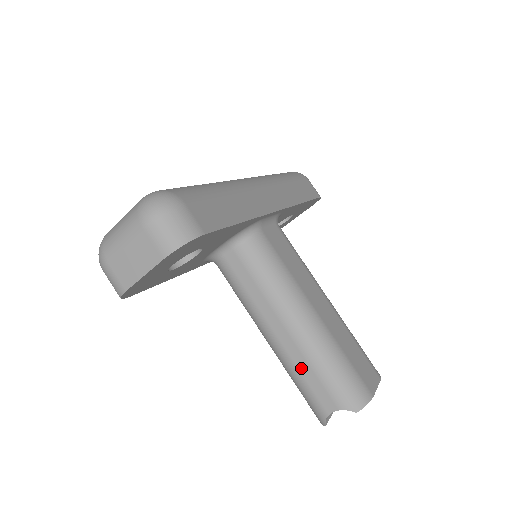
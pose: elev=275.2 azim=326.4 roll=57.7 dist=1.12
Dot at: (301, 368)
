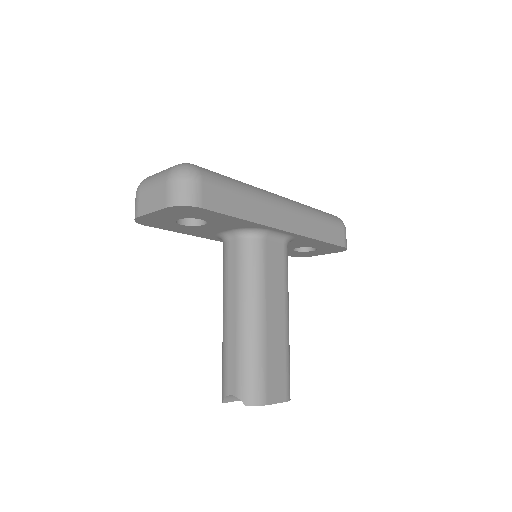
Dot at: (230, 350)
